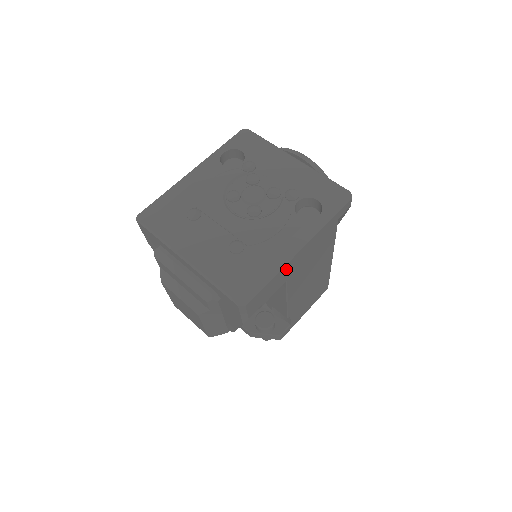
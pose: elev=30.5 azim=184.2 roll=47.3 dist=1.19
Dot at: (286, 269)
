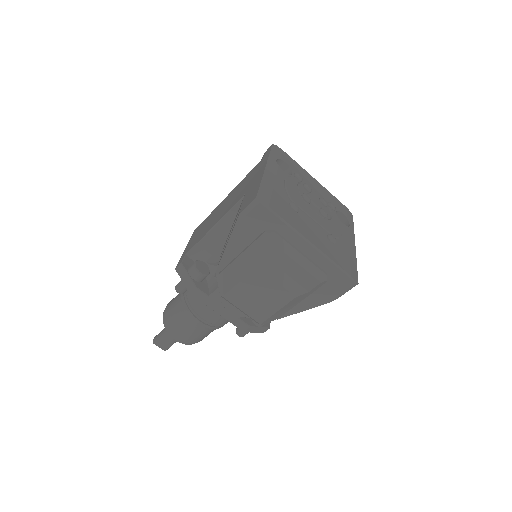
Dot at: occluded
